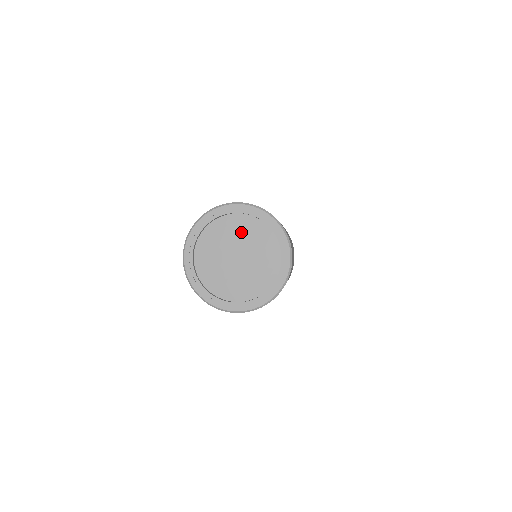
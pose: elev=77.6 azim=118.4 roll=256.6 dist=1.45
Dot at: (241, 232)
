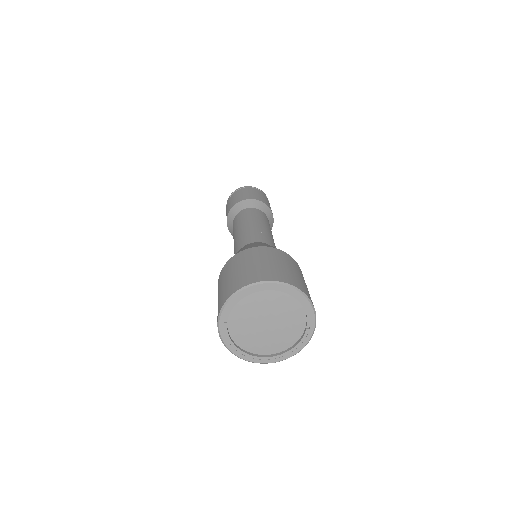
Dot at: (284, 309)
